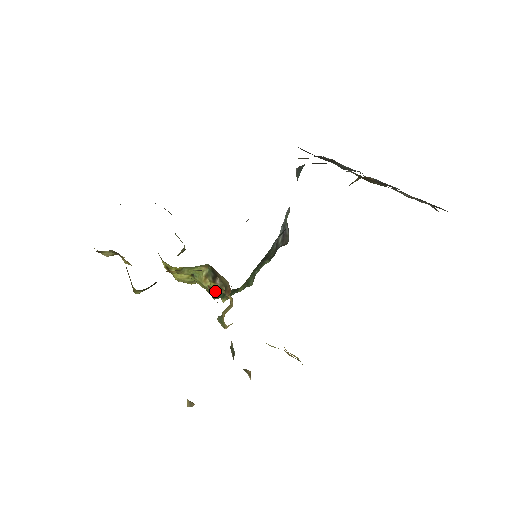
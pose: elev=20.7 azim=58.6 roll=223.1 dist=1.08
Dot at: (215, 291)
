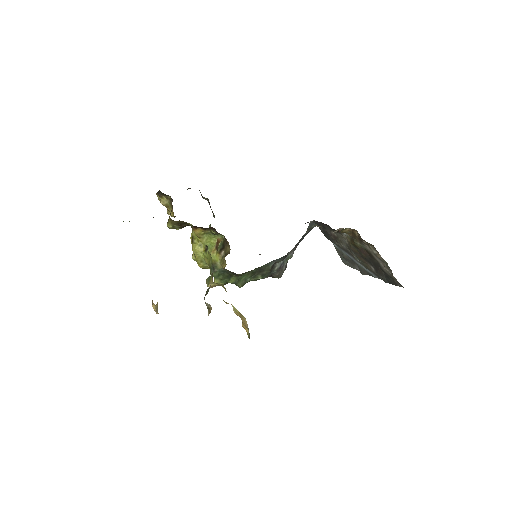
Dot at: (216, 264)
